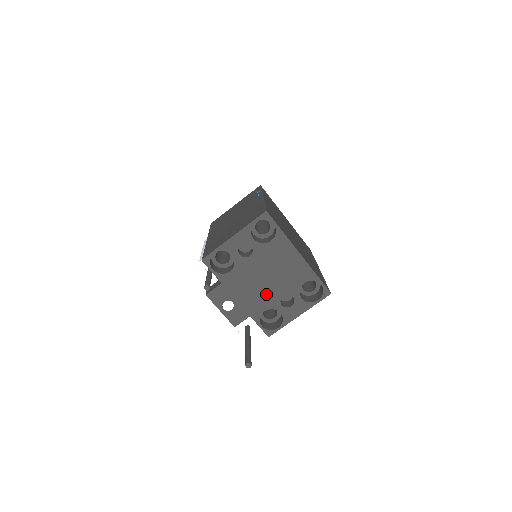
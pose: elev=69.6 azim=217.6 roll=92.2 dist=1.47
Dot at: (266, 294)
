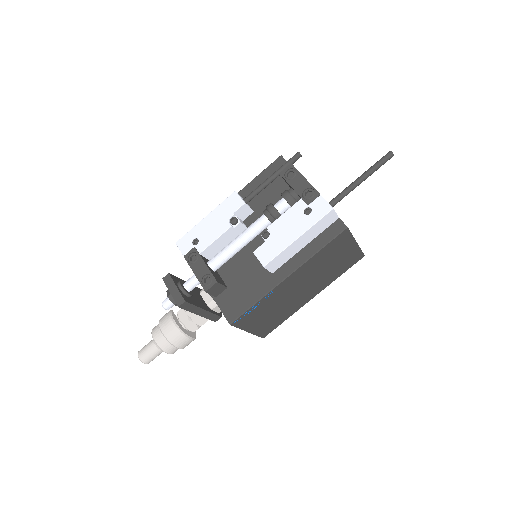
Dot at: occluded
